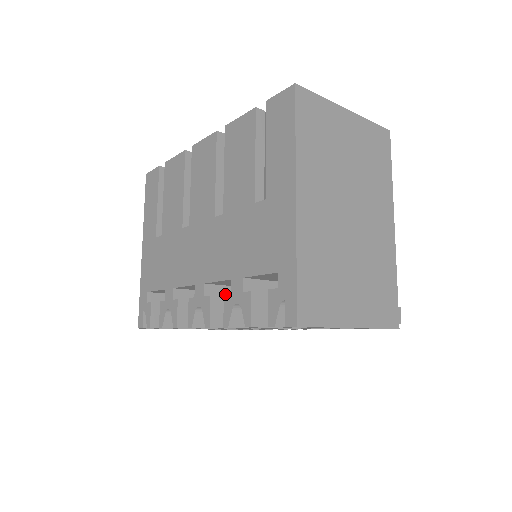
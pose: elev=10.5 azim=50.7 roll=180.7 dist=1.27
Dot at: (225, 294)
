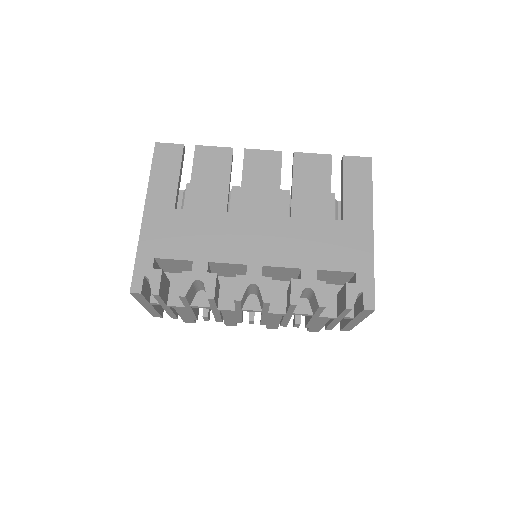
Dot at: occluded
